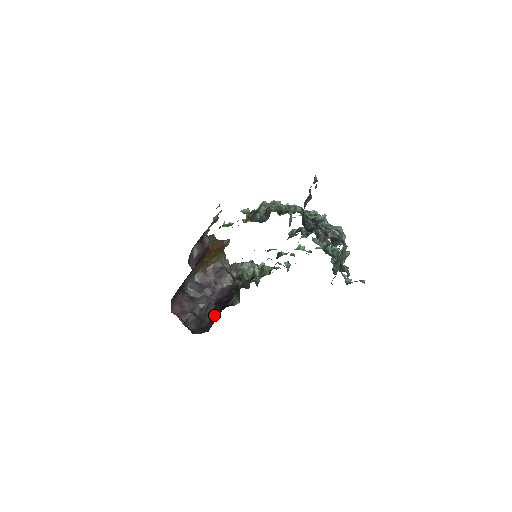
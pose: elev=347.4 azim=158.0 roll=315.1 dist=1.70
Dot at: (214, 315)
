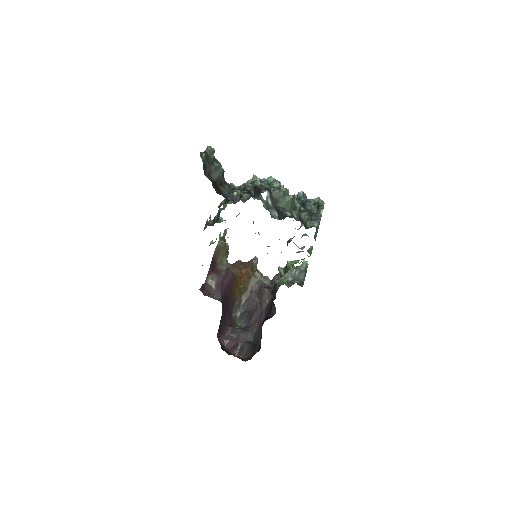
Dot at: (261, 334)
